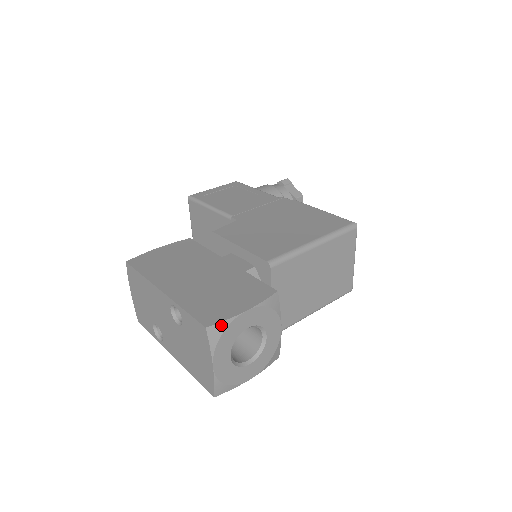
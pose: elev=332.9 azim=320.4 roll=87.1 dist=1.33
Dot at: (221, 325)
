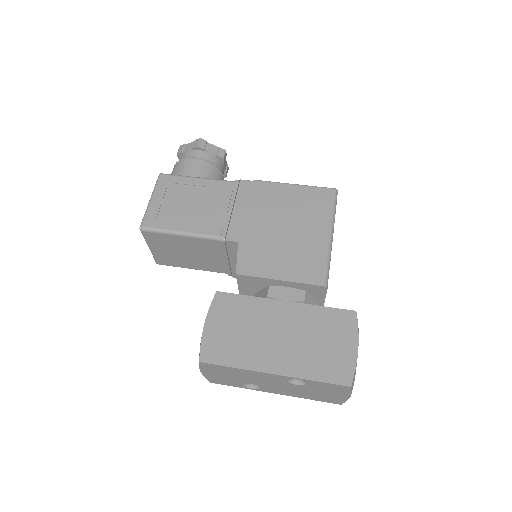
Dot at: (354, 375)
